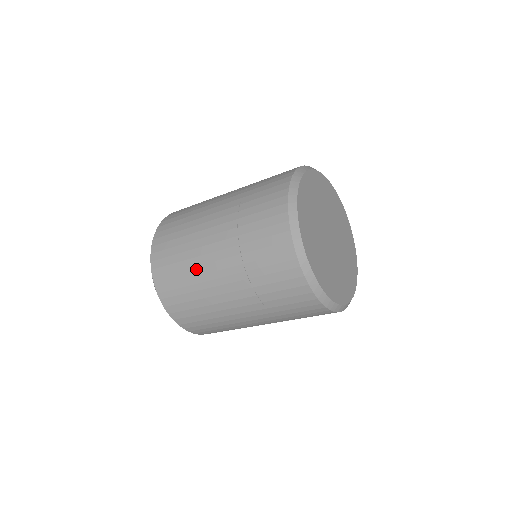
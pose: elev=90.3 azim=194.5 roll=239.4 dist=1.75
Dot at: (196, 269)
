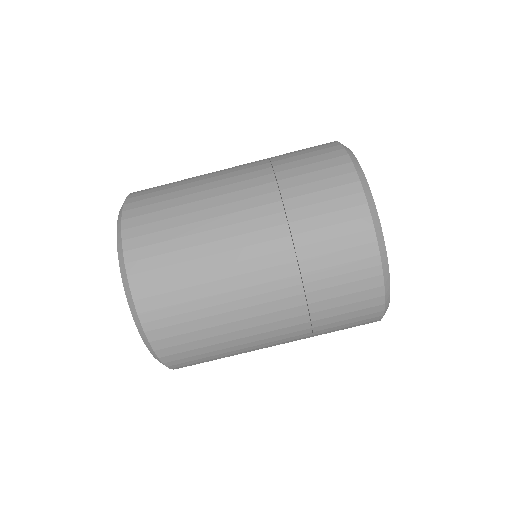
Dot at: (219, 284)
